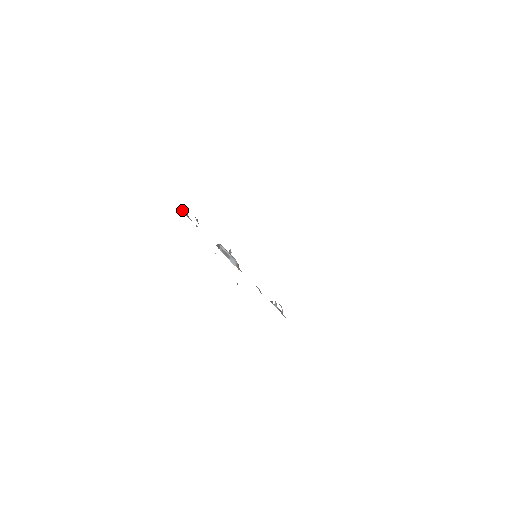
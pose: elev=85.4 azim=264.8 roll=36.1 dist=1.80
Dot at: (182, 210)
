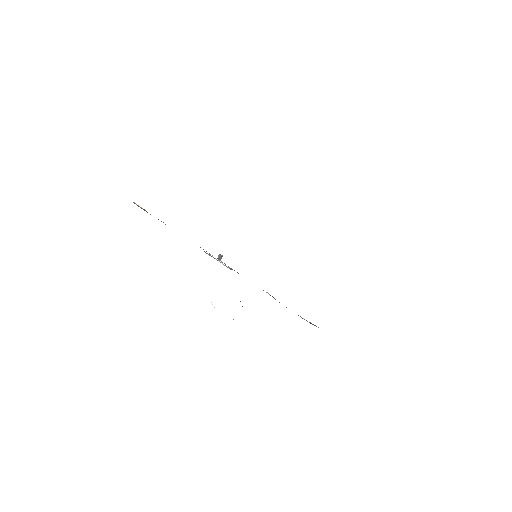
Dot at: (137, 205)
